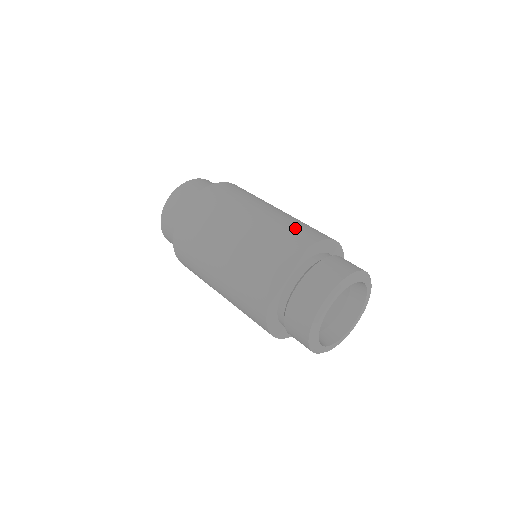
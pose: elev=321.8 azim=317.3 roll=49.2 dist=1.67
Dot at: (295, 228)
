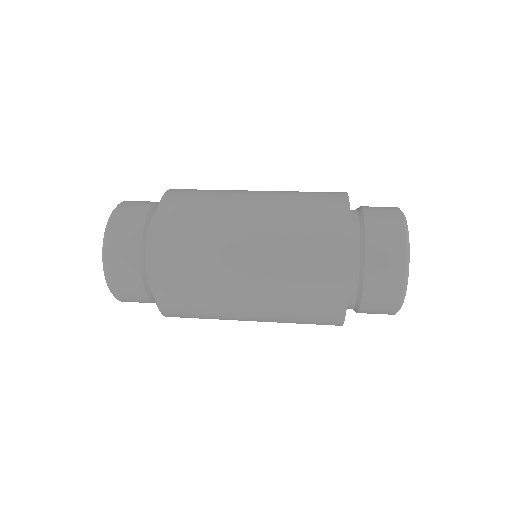
Dot at: (311, 226)
